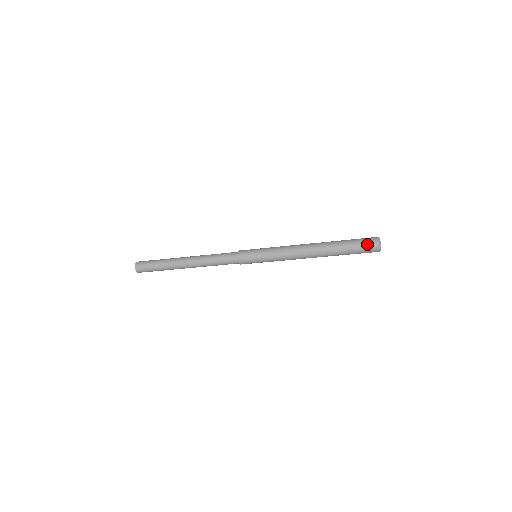
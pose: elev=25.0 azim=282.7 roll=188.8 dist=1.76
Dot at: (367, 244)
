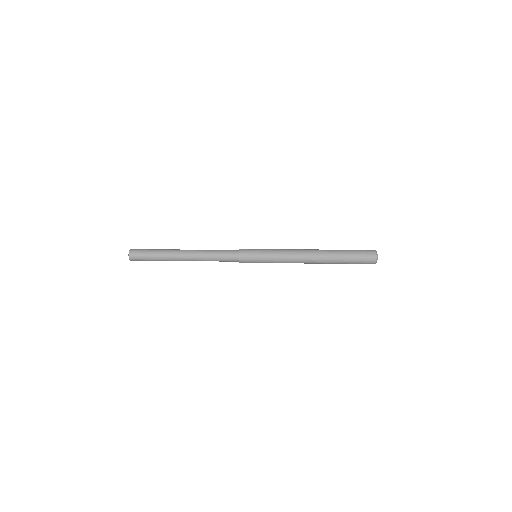
Dot at: (365, 255)
